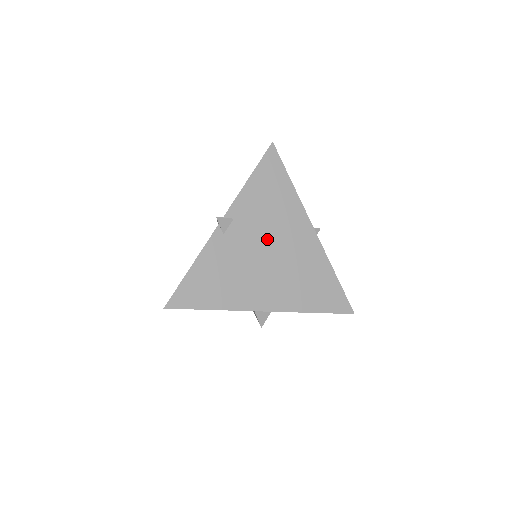
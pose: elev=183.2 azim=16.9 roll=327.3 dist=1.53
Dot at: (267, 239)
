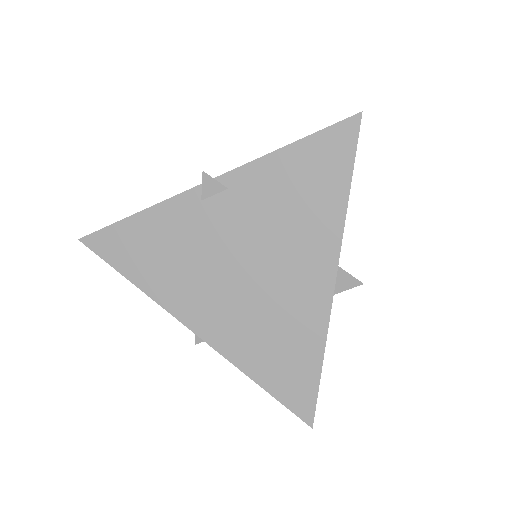
Dot at: (257, 246)
